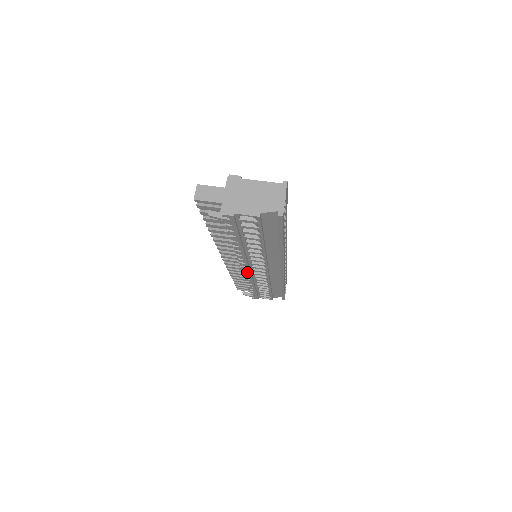
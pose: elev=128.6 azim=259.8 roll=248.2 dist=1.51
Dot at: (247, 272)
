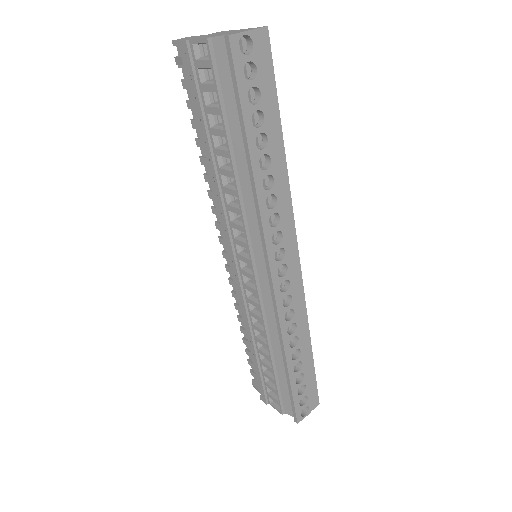
Dot at: (235, 273)
